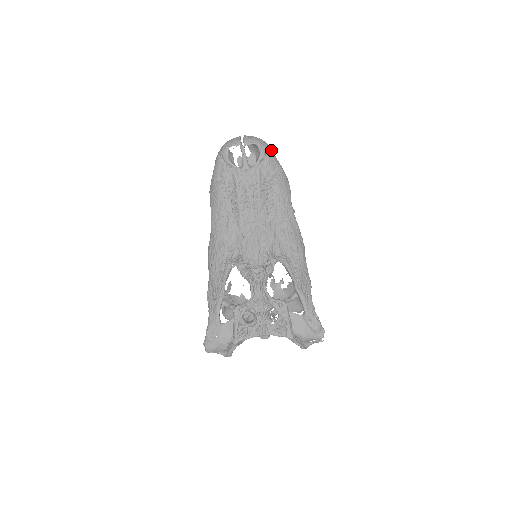
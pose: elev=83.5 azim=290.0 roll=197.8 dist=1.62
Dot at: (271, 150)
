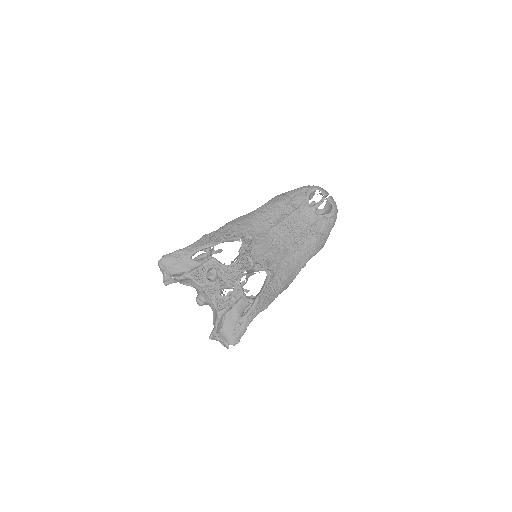
Dot at: (335, 221)
